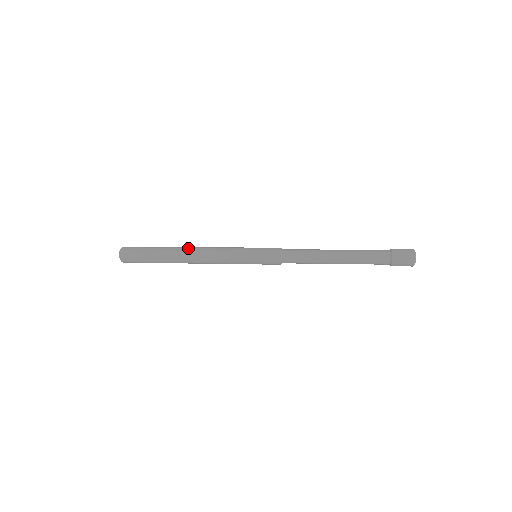
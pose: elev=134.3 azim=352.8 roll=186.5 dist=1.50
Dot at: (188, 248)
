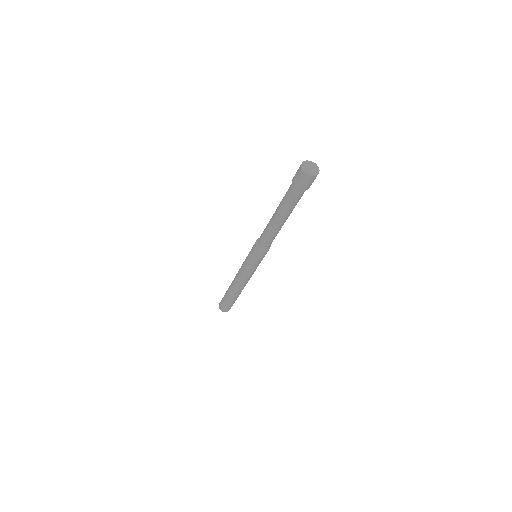
Dot at: occluded
